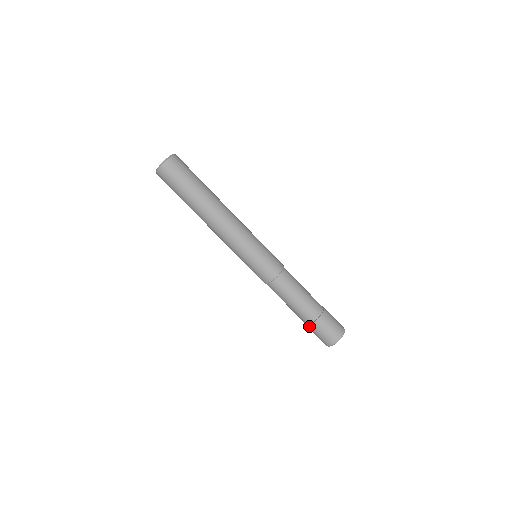
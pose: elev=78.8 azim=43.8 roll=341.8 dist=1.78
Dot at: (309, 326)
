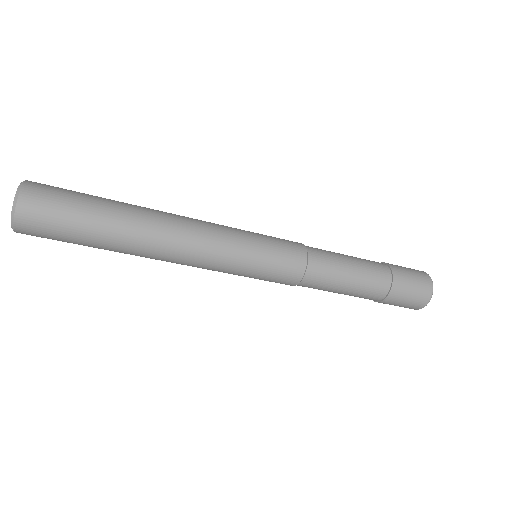
Dot at: (379, 302)
